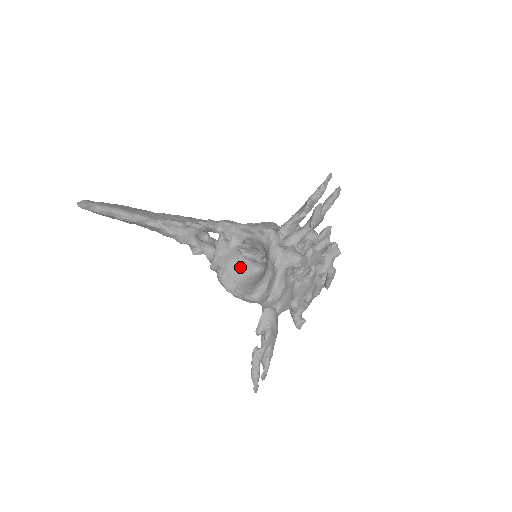
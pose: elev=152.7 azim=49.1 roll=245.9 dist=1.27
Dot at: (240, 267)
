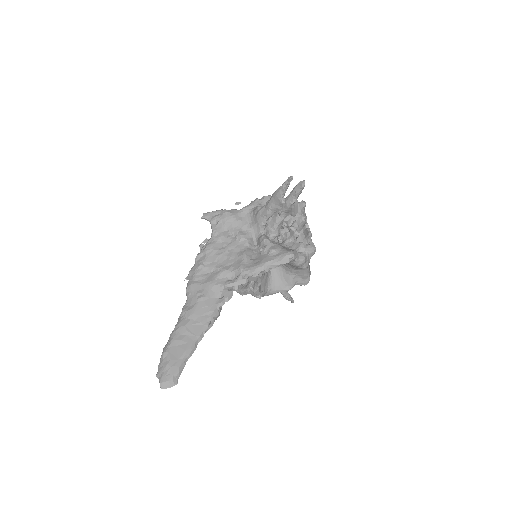
Dot at: (265, 279)
